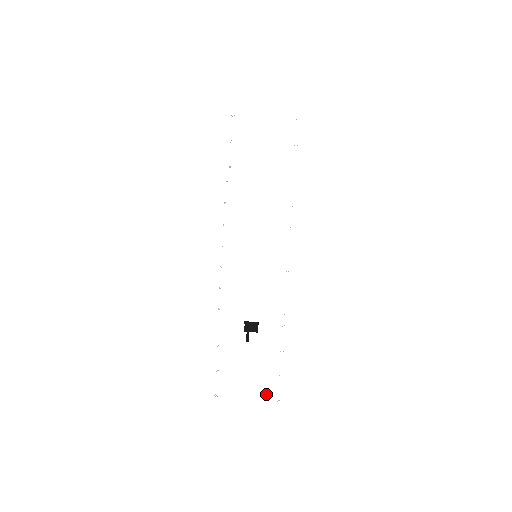
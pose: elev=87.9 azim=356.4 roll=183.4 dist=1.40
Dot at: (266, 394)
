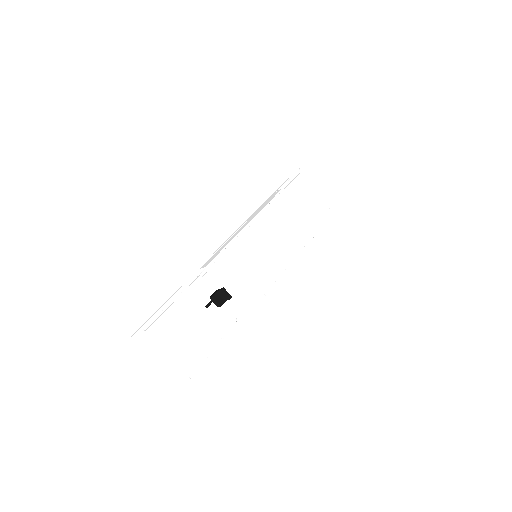
Dot at: (185, 362)
